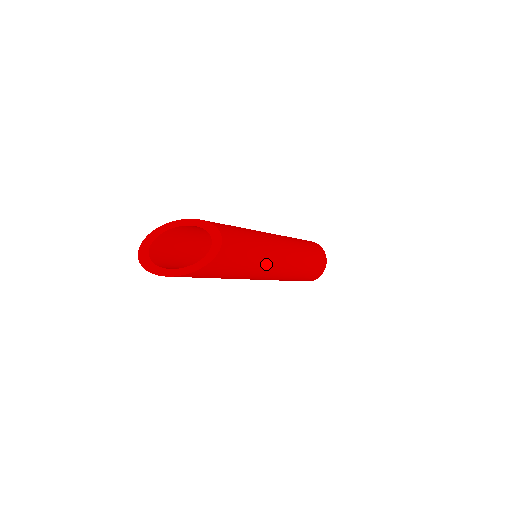
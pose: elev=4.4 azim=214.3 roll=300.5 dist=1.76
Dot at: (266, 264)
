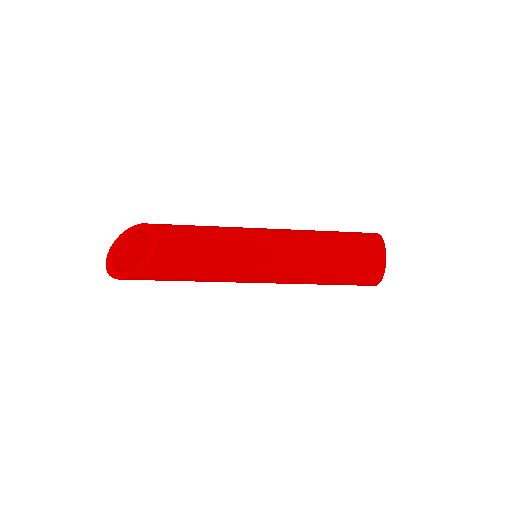
Dot at: (240, 270)
